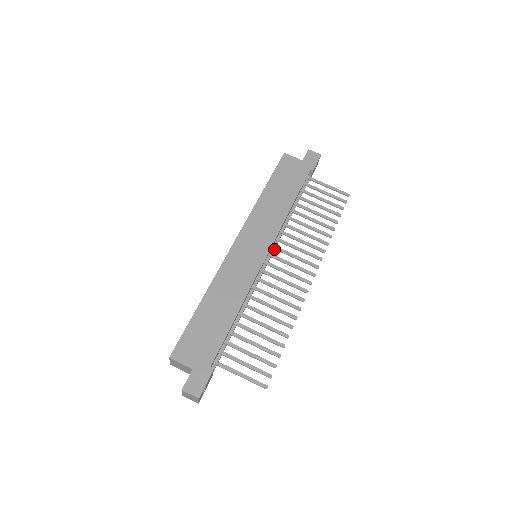
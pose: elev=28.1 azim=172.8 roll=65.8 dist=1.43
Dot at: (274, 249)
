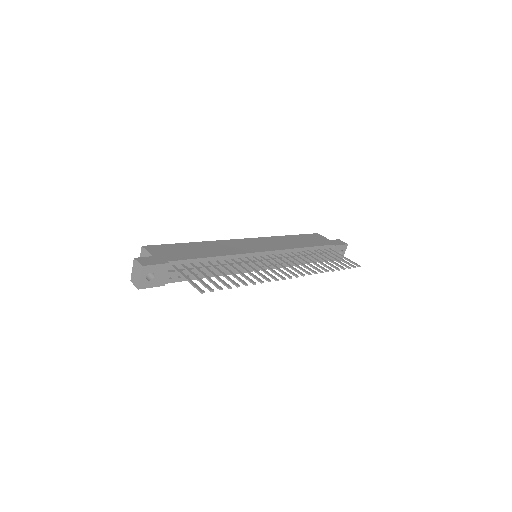
Dot at: (274, 259)
